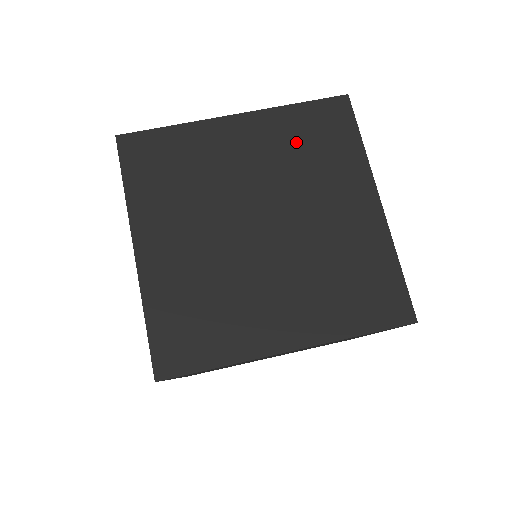
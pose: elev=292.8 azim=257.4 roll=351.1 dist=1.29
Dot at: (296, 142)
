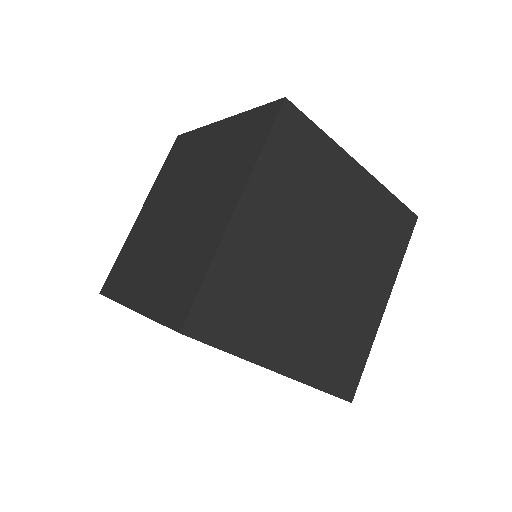
Dot at: (290, 181)
